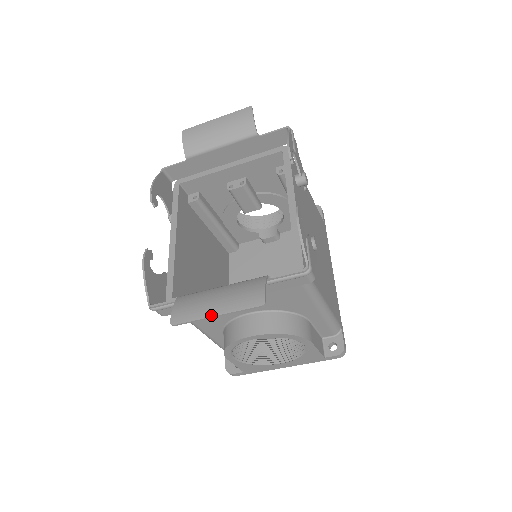
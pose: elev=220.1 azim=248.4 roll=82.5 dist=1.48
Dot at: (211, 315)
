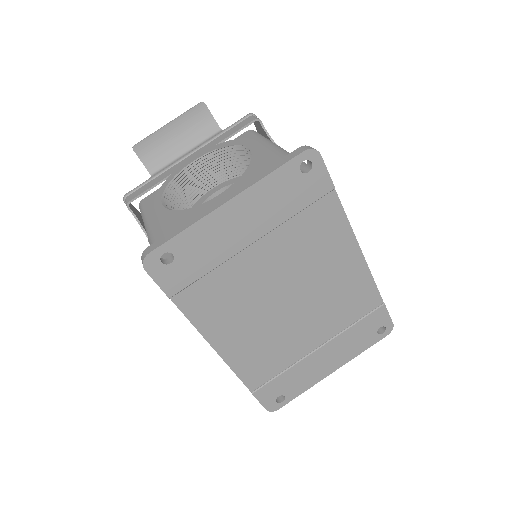
Dot at: (165, 127)
